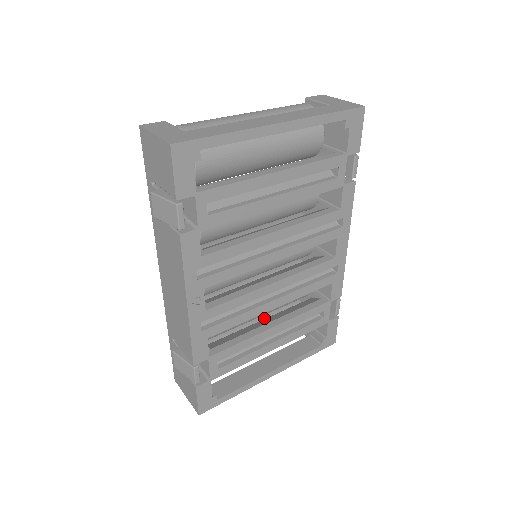
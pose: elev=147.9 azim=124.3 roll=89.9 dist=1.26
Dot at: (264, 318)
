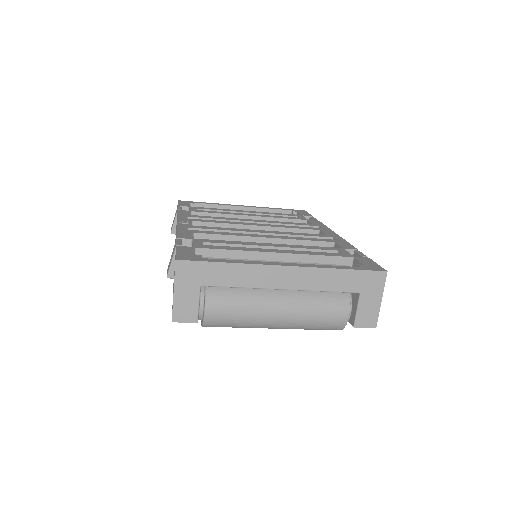
Dot at: occluded
